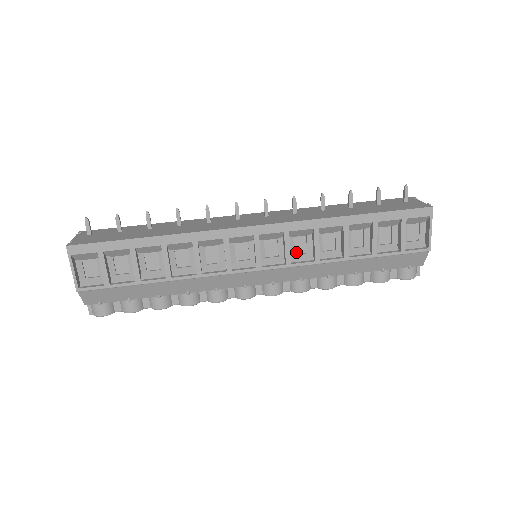
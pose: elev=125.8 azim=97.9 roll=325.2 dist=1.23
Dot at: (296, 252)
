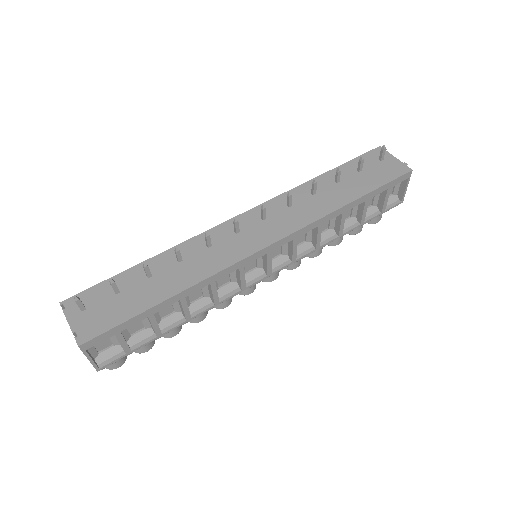
Dot at: occluded
